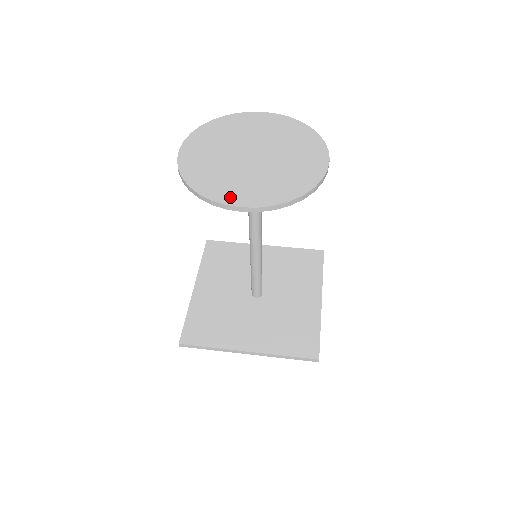
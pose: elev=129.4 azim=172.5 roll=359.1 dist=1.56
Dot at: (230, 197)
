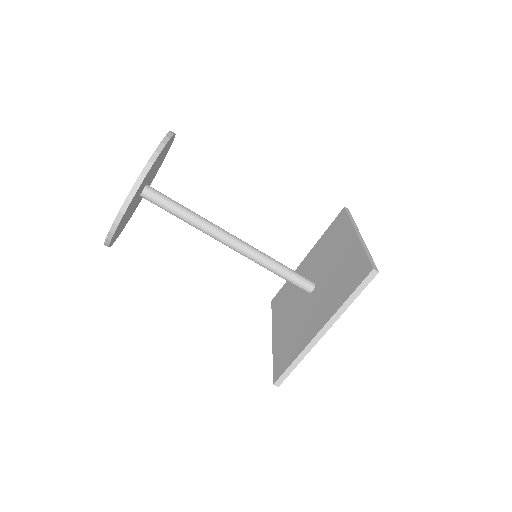
Dot at: occluded
